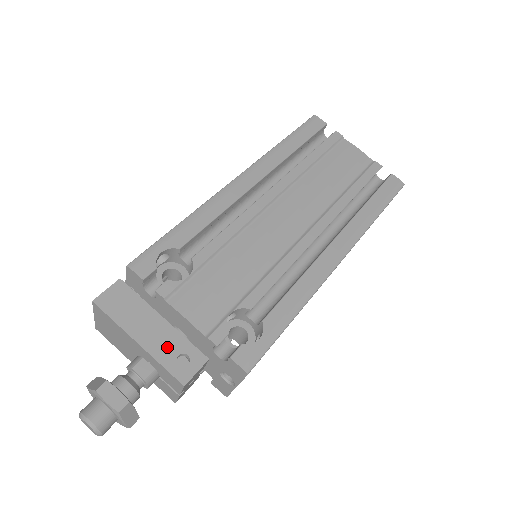
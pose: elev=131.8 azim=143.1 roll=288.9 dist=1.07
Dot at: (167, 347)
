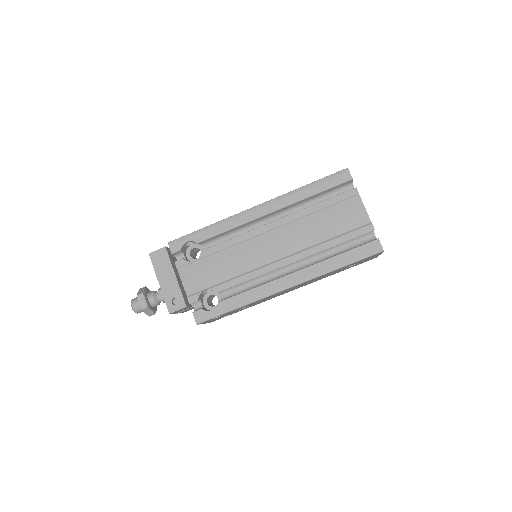
Dot at: (171, 292)
